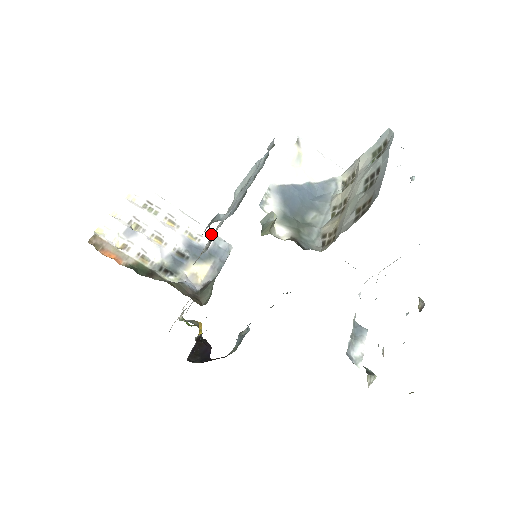
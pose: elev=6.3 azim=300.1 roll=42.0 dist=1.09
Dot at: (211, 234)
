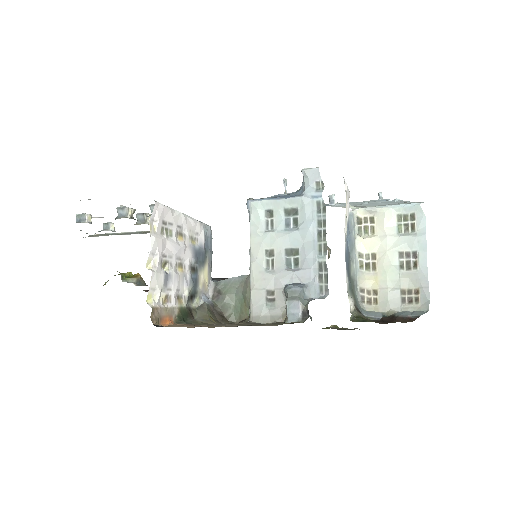
Dot at: (202, 226)
